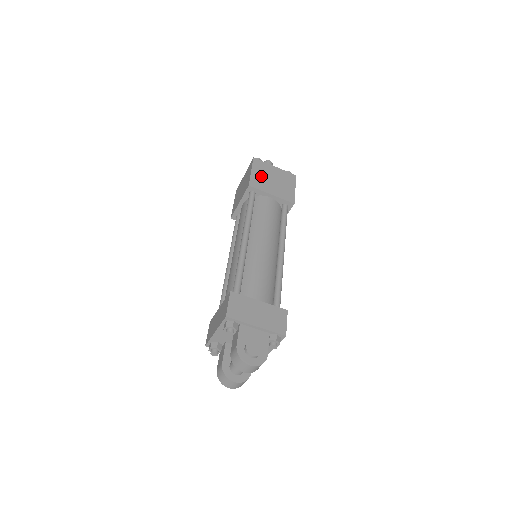
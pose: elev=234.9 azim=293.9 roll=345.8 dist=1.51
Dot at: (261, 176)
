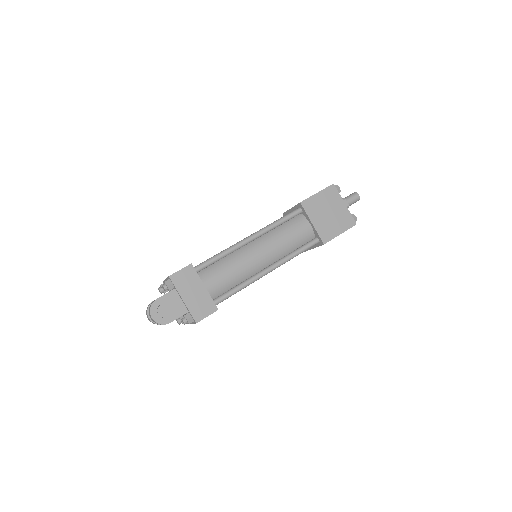
Dot at: (321, 203)
